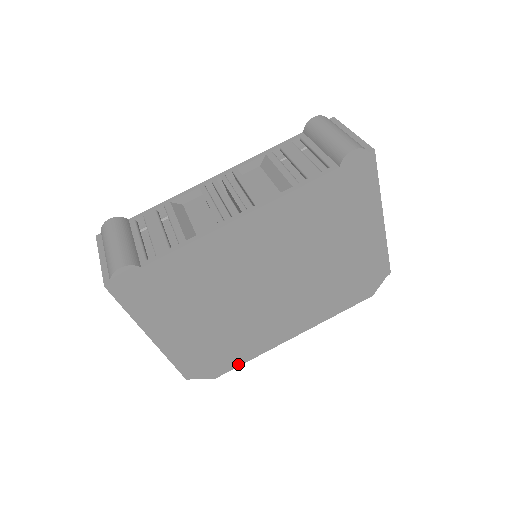
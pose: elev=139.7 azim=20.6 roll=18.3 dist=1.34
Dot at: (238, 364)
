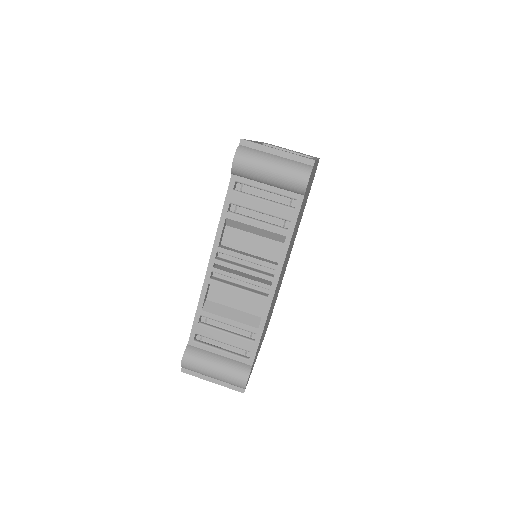
Dot at: occluded
